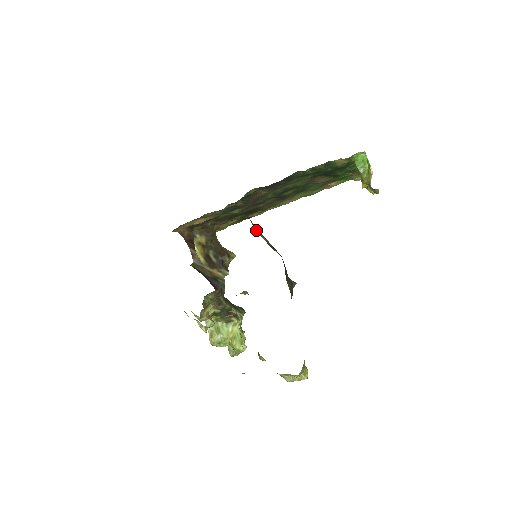
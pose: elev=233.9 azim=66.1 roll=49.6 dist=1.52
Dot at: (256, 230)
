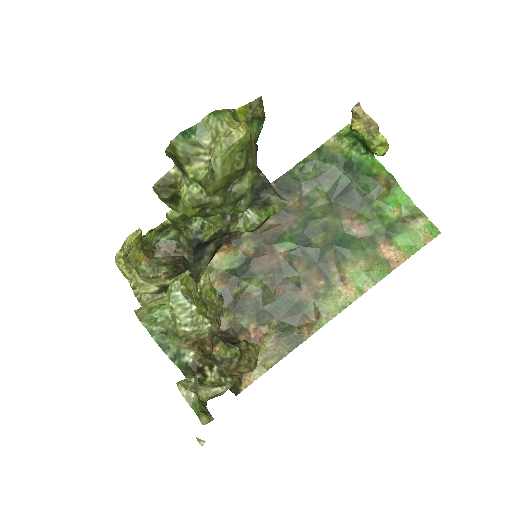
Dot at: occluded
